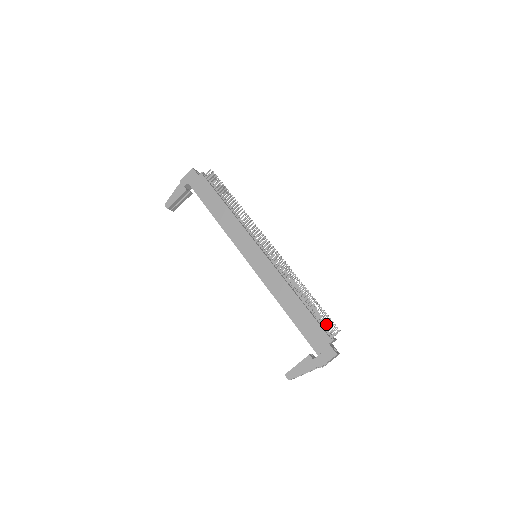
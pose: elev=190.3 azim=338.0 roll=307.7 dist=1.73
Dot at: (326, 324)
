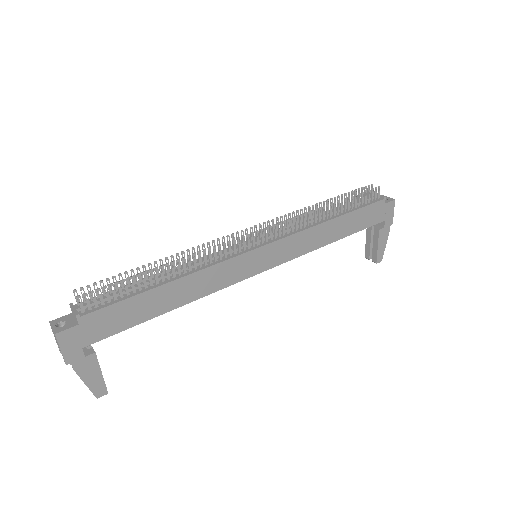
Dot at: (369, 198)
